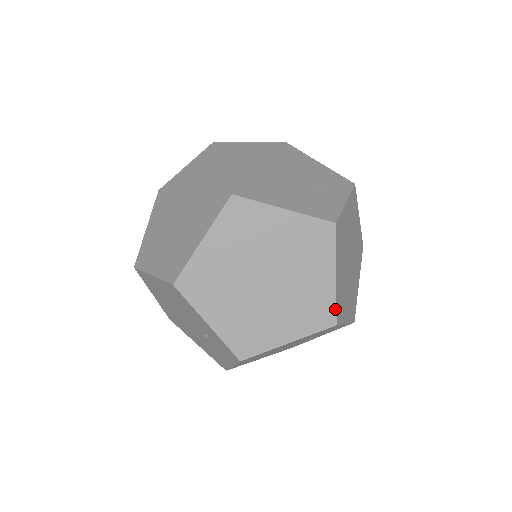
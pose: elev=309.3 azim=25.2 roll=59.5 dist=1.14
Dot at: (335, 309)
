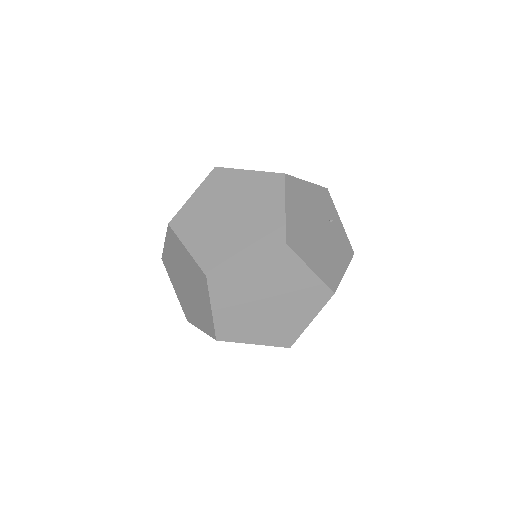
Dot at: occluded
